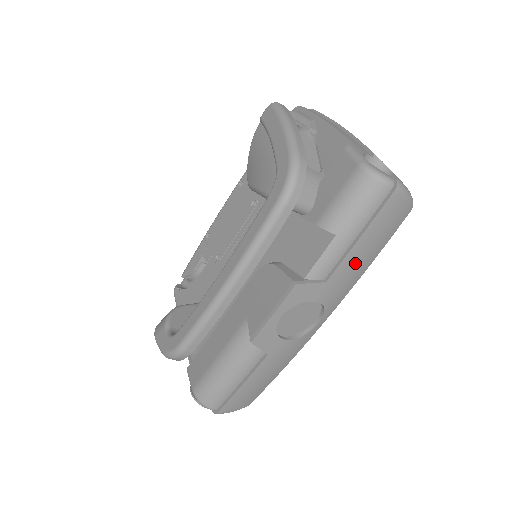
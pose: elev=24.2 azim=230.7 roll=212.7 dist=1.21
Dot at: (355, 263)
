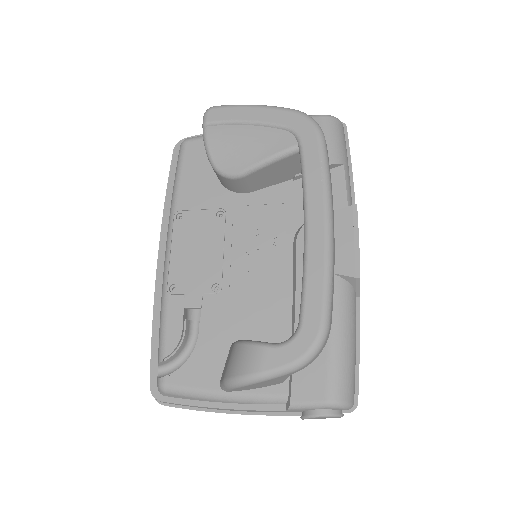
Dot at: occluded
